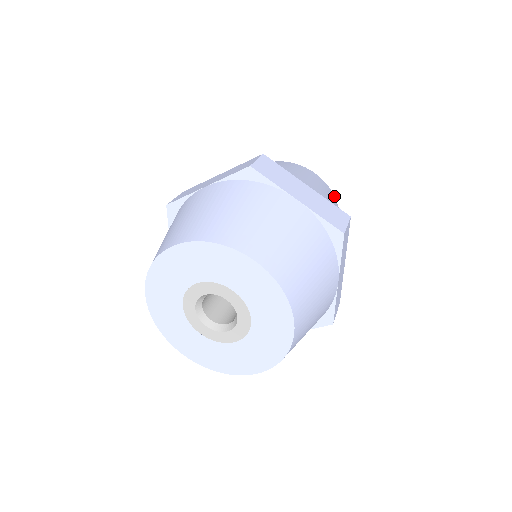
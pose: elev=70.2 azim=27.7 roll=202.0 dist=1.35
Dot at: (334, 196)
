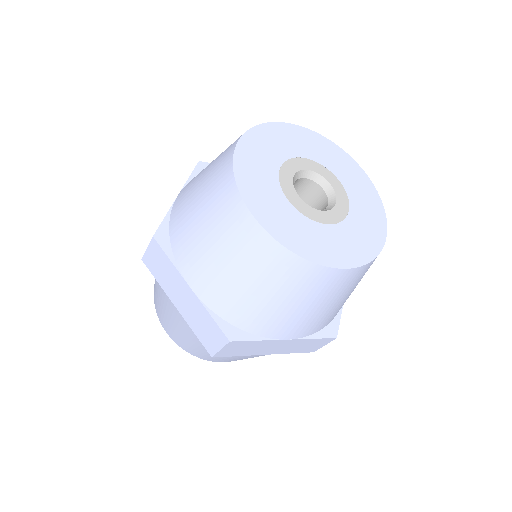
Dot at: occluded
